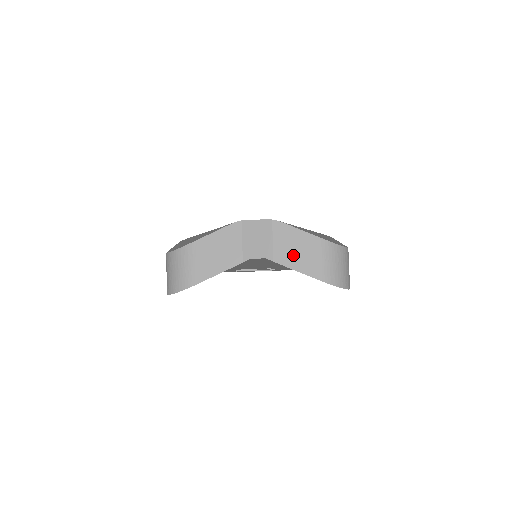
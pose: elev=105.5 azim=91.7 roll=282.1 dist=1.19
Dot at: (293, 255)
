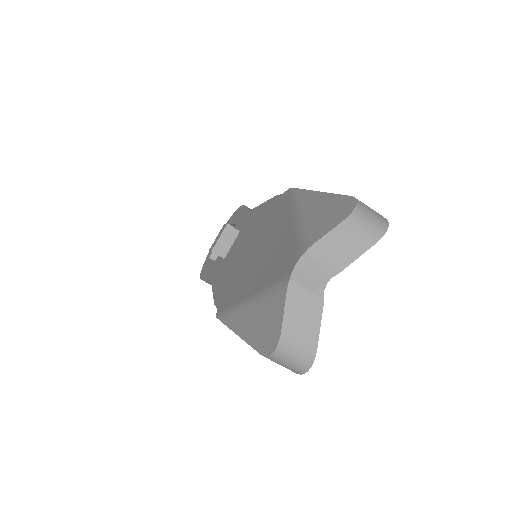
Dot at: (344, 253)
